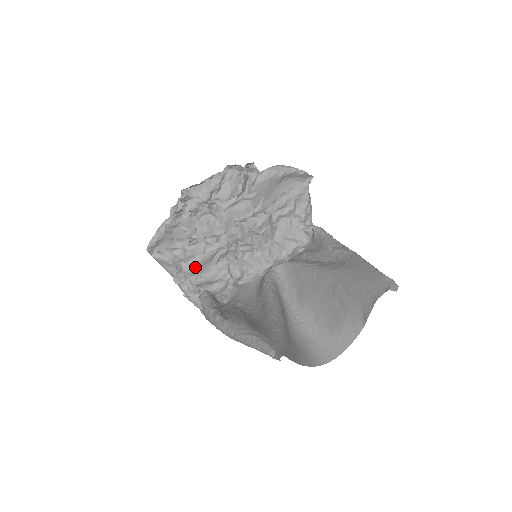
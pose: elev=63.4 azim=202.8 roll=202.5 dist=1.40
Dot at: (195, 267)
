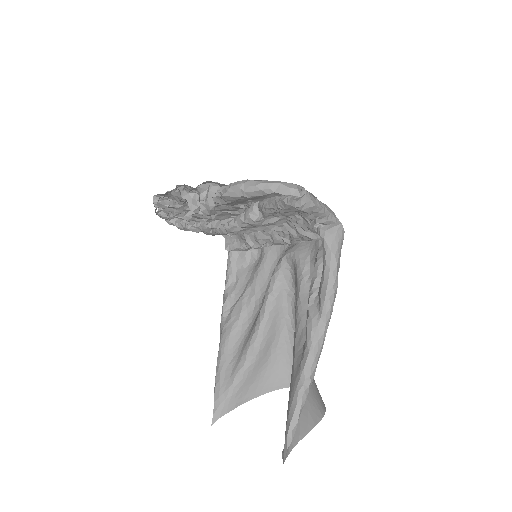
Dot at: (214, 235)
